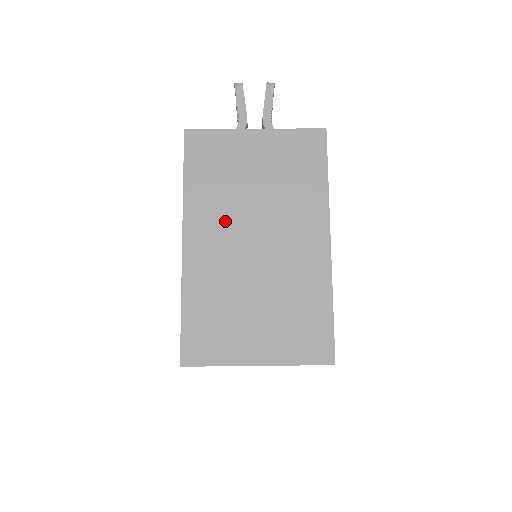
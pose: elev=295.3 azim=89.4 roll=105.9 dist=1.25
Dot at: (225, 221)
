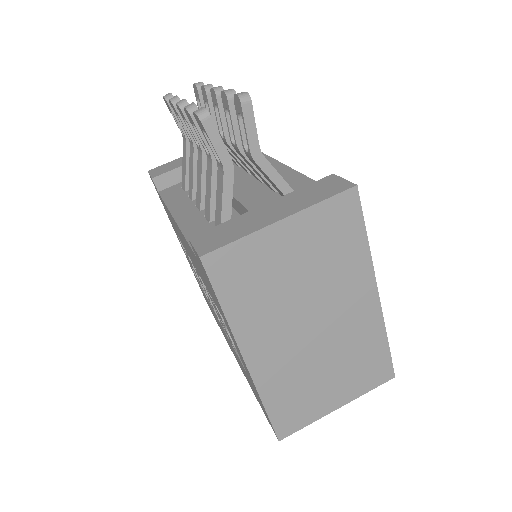
Dot at: (279, 325)
